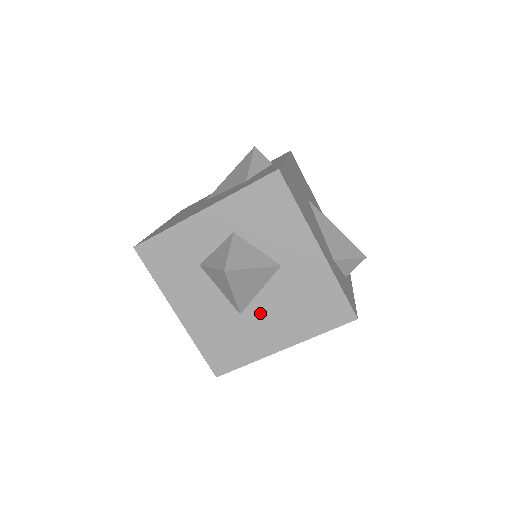
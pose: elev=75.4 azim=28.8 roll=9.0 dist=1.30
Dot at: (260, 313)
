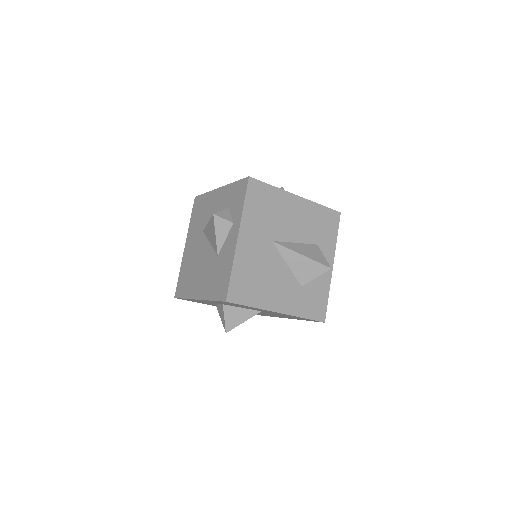
Dot at: occluded
